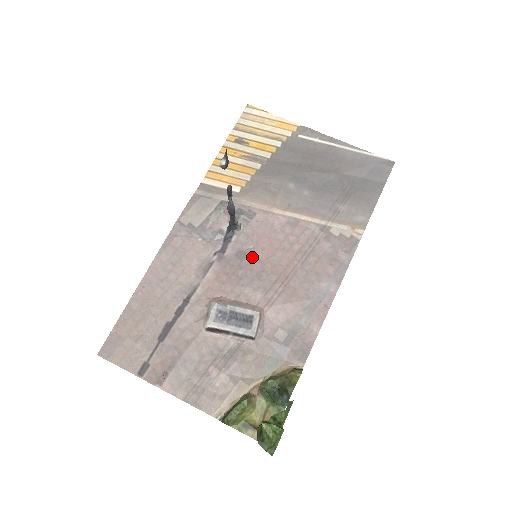
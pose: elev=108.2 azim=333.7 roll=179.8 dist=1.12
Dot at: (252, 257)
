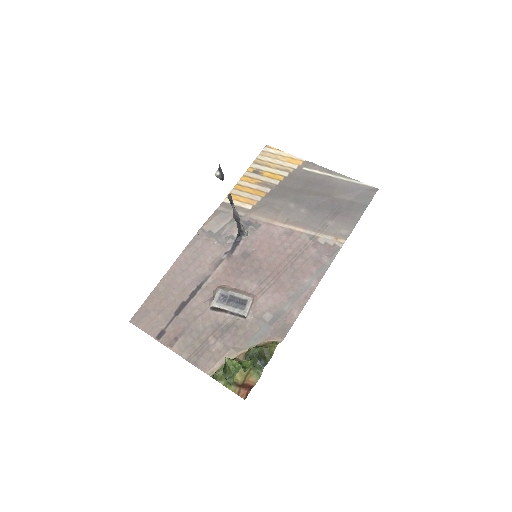
Dot at: (253, 257)
